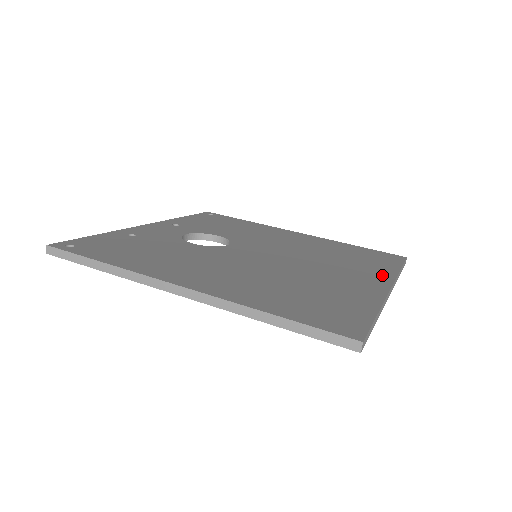
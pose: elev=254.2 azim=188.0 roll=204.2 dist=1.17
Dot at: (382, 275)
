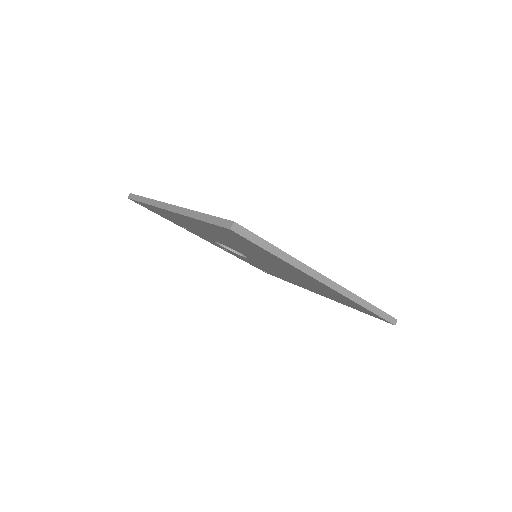
Dot at: occluded
